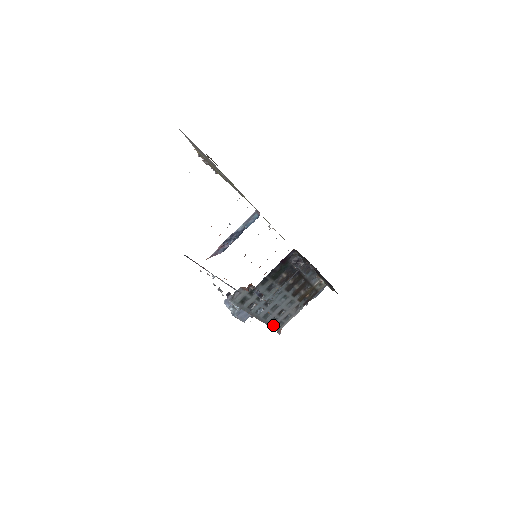
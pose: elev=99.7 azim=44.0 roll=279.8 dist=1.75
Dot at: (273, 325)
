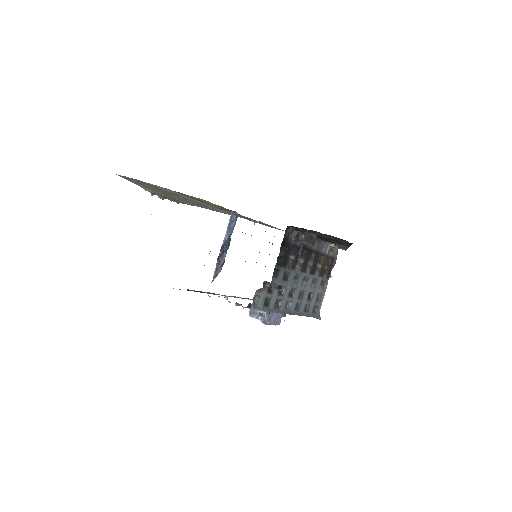
Dot at: (309, 313)
